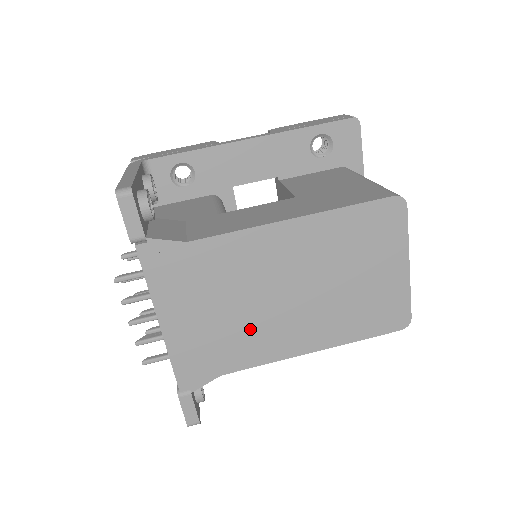
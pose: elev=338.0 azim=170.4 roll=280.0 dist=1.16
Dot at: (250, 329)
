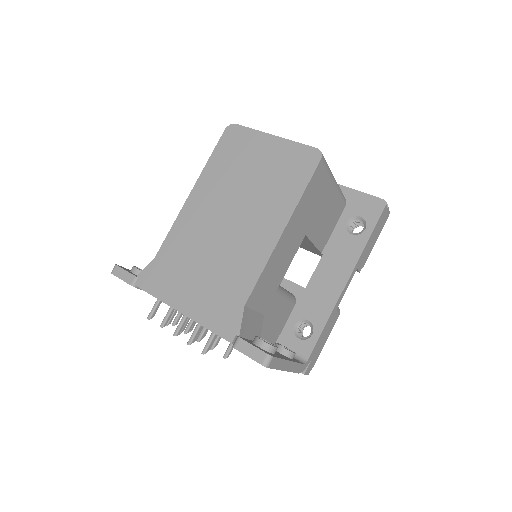
Dot at: (230, 261)
